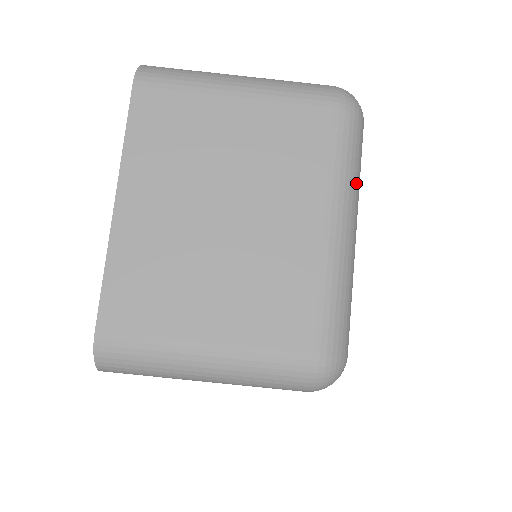
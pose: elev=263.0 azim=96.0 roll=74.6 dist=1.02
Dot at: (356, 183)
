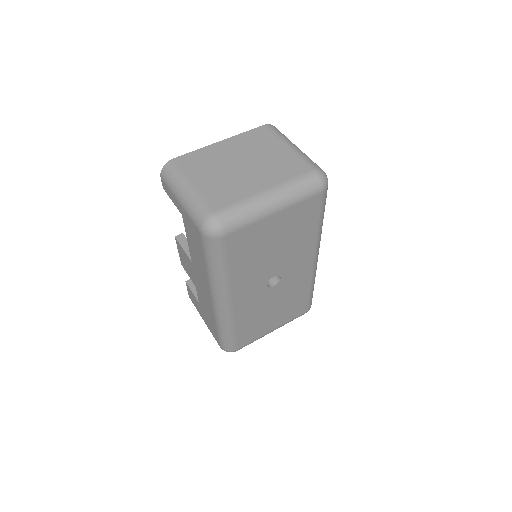
Dot at: (293, 195)
